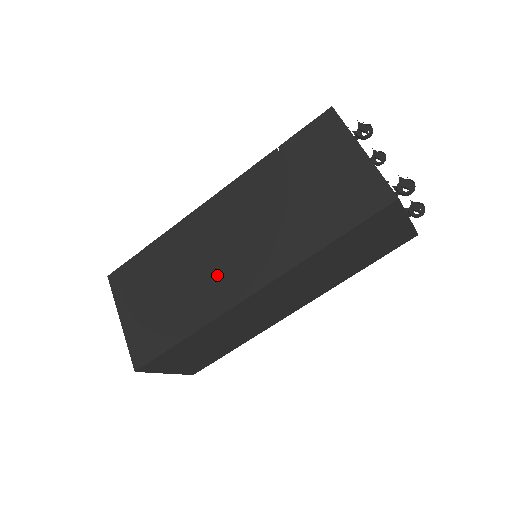
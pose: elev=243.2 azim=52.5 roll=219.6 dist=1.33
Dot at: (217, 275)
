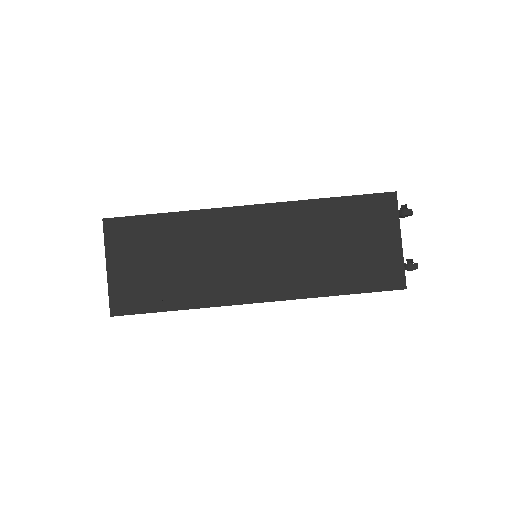
Dot at: occluded
